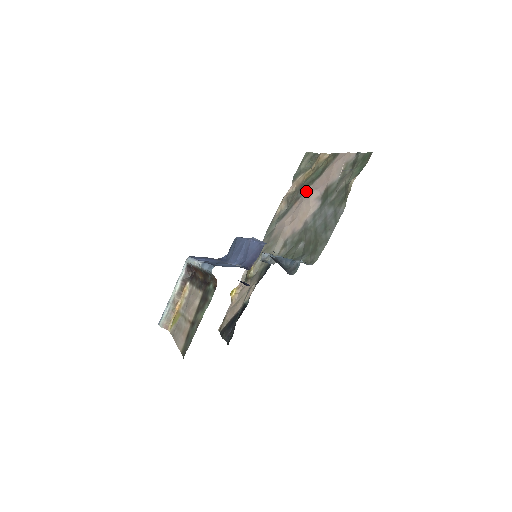
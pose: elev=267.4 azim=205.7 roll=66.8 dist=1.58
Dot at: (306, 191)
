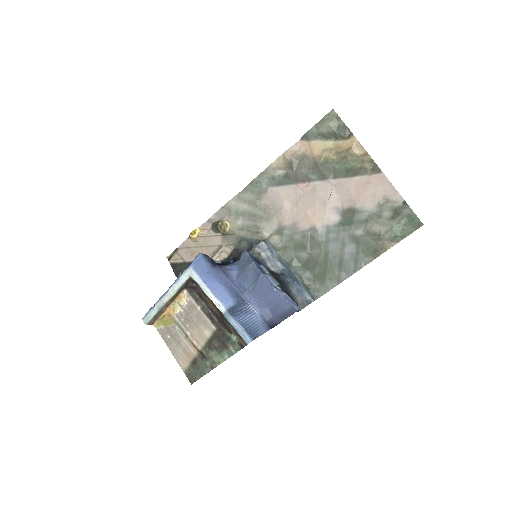
Dot at: (323, 181)
